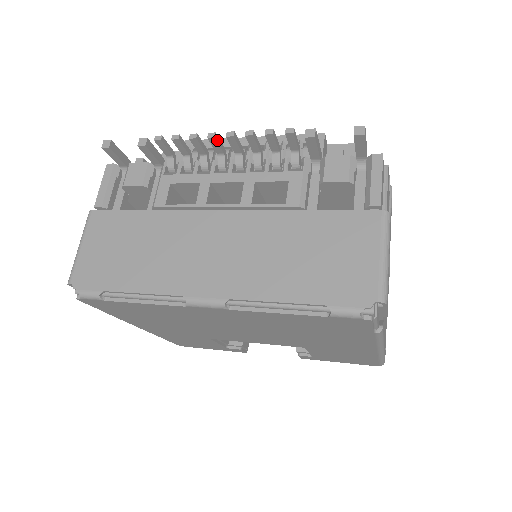
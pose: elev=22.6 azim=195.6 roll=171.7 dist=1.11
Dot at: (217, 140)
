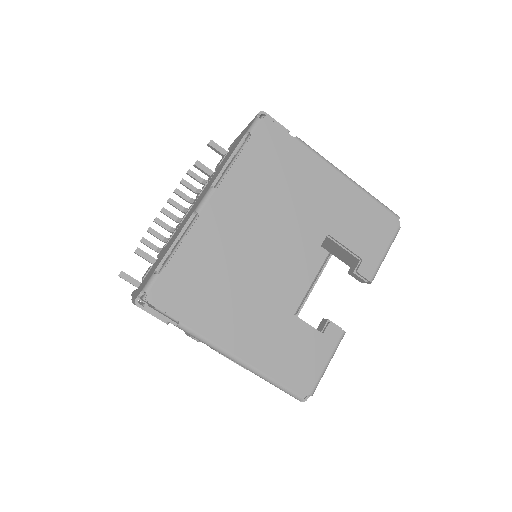
Dot at: (166, 210)
